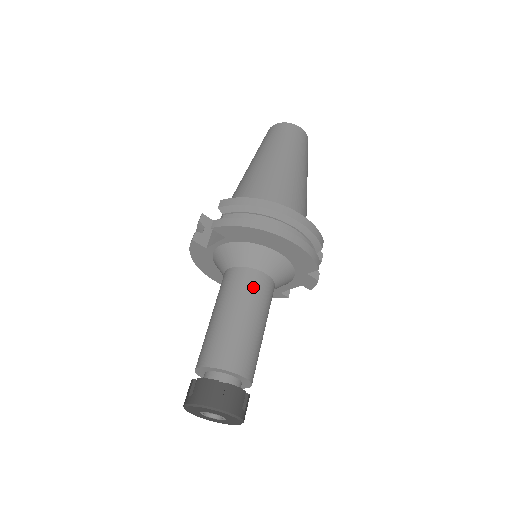
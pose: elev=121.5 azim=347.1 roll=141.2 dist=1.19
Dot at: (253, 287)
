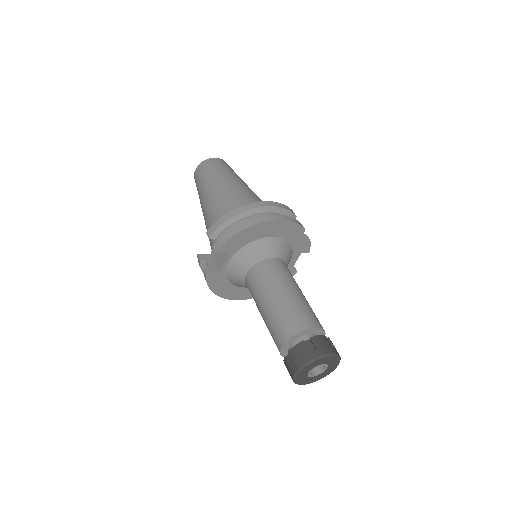
Dot at: (273, 271)
